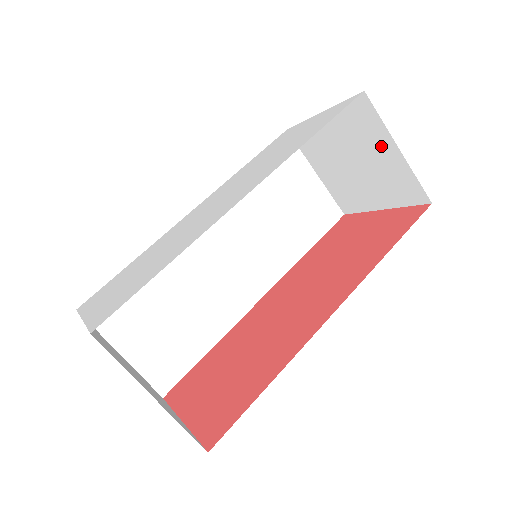
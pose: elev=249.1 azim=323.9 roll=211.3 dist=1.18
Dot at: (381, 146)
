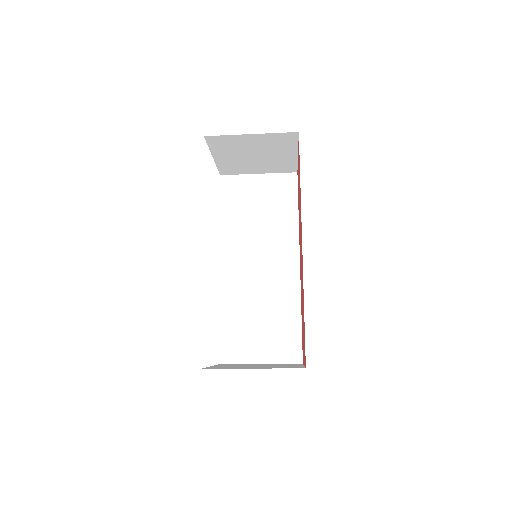
Dot at: (246, 141)
